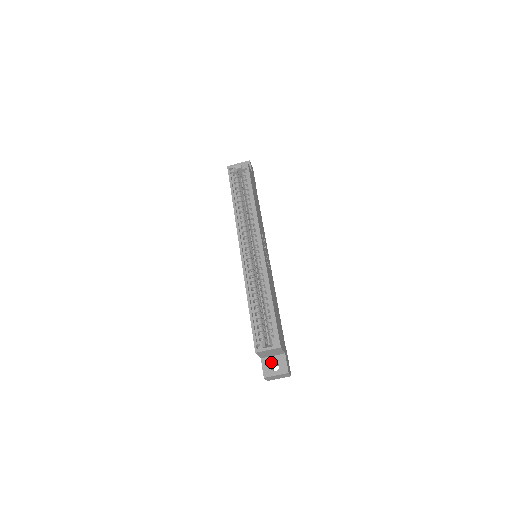
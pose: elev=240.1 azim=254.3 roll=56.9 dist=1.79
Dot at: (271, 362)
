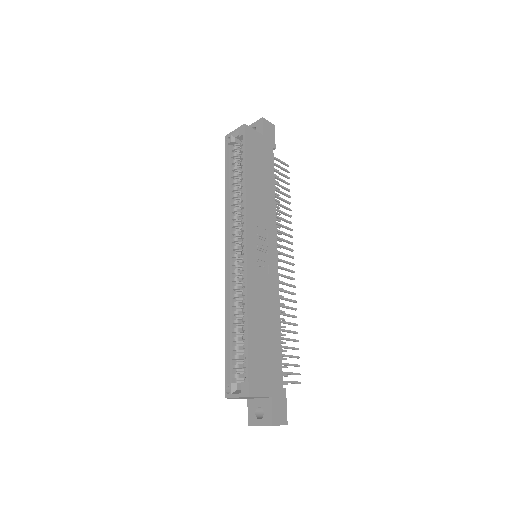
Dot at: (256, 406)
